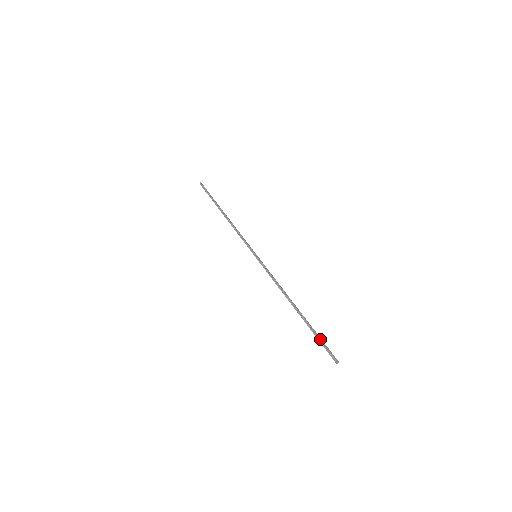
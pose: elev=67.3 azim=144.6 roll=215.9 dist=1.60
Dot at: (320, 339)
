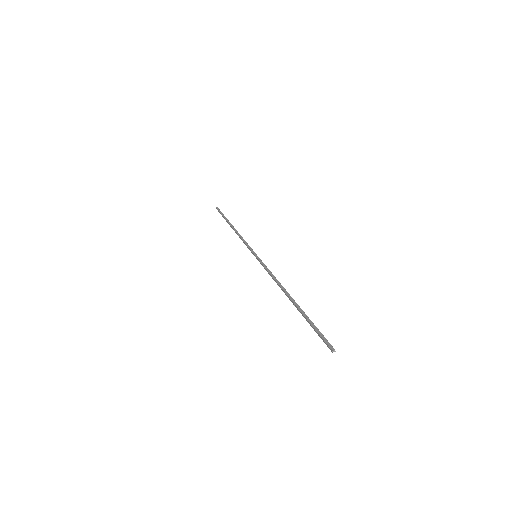
Dot at: occluded
